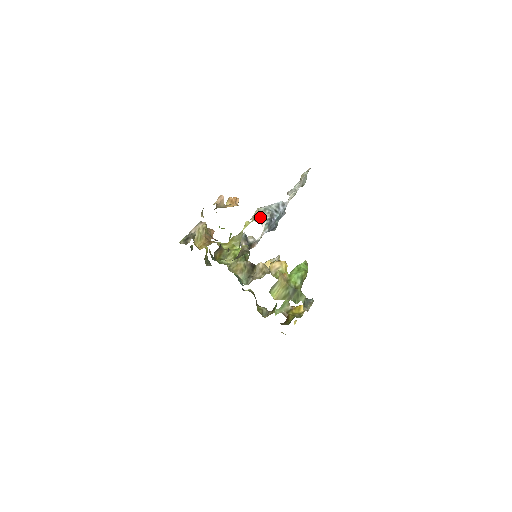
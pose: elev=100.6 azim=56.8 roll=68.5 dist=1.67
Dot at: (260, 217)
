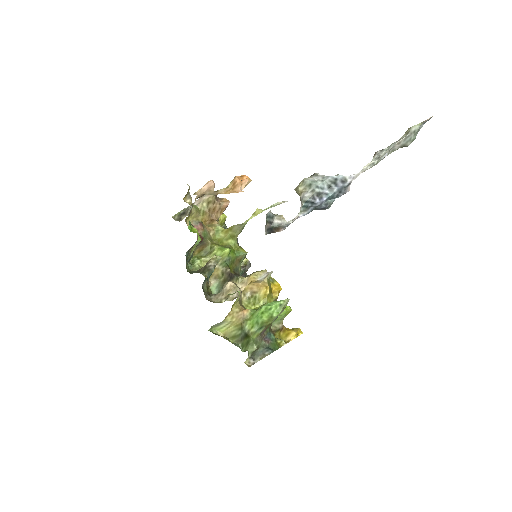
Dot at: (300, 193)
